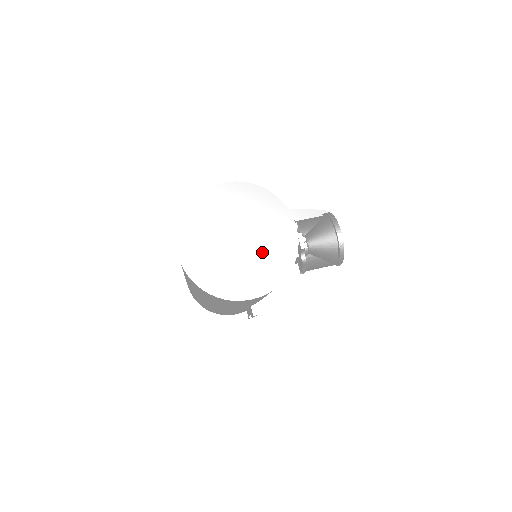
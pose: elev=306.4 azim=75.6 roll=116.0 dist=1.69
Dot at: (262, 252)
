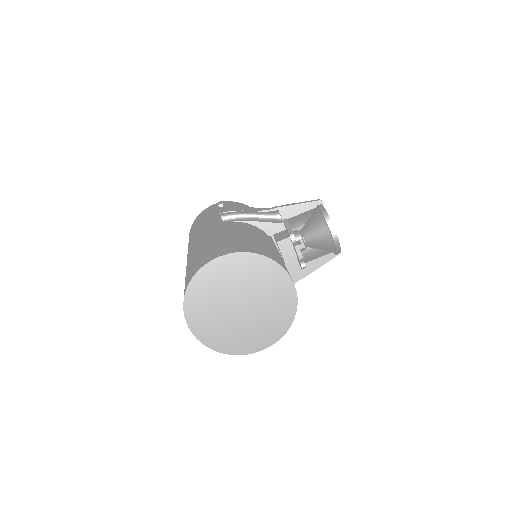
Dot at: (265, 312)
